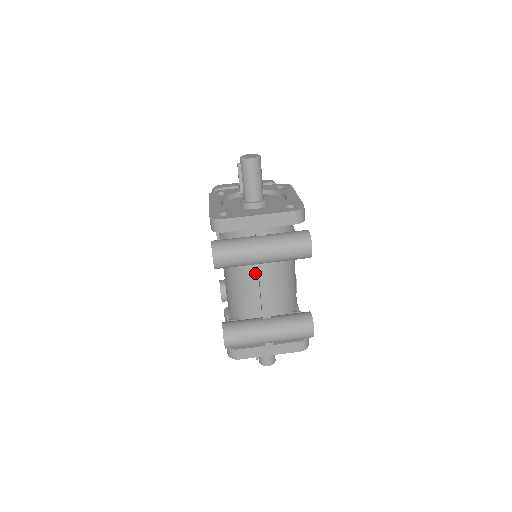
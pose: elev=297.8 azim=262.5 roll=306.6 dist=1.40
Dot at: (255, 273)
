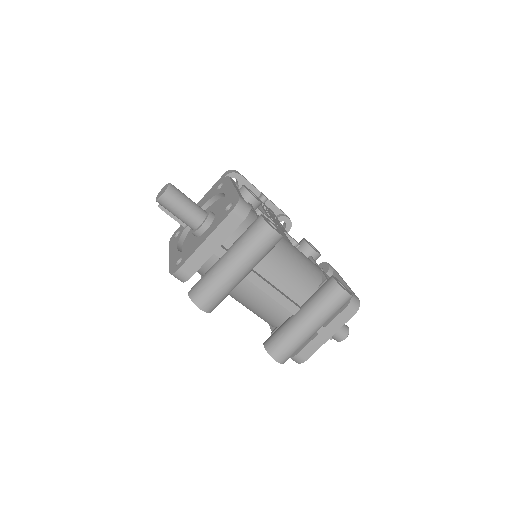
Dot at: (252, 285)
